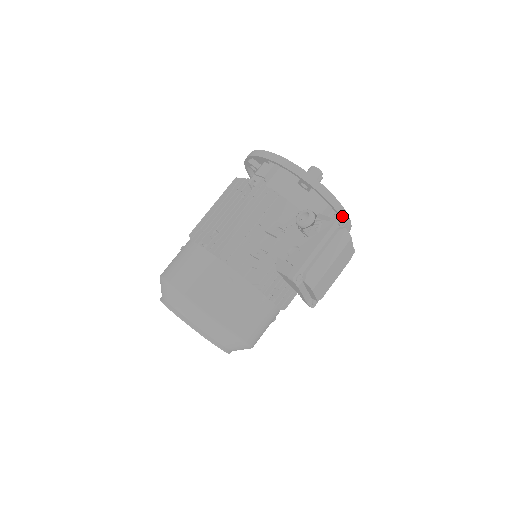
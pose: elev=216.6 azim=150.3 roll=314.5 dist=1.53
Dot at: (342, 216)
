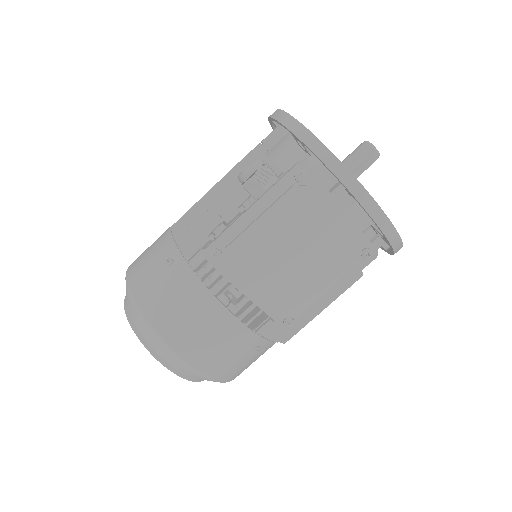
Dot at: (303, 166)
